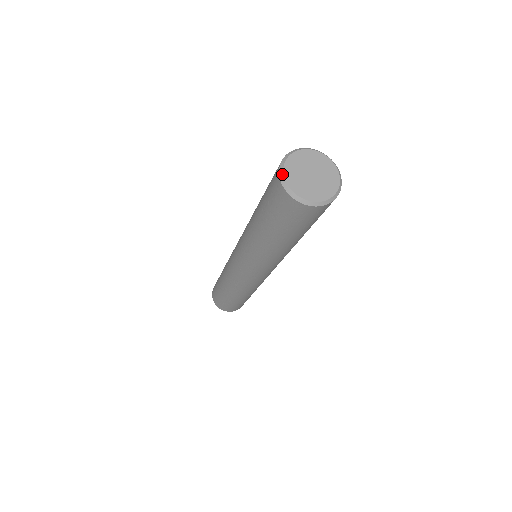
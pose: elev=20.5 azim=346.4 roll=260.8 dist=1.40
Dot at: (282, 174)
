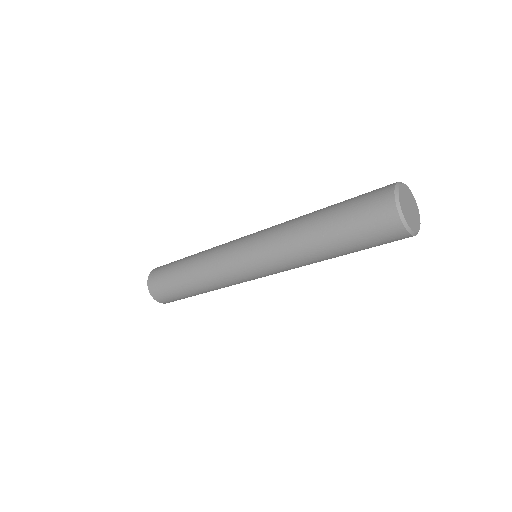
Dot at: (407, 225)
